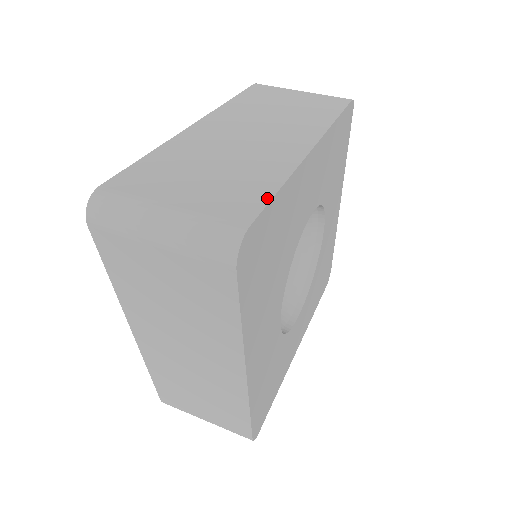
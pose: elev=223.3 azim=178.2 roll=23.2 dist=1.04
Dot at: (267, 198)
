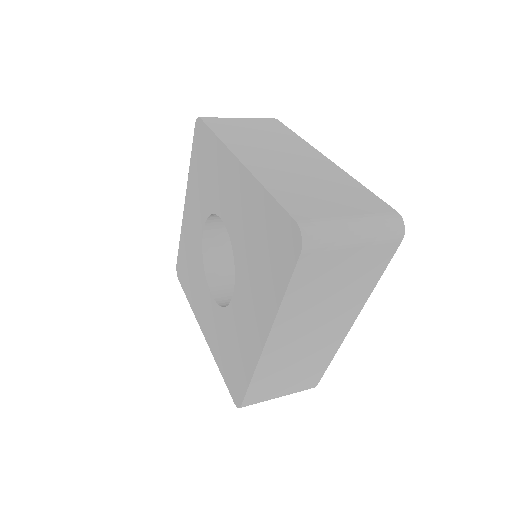
Dot at: (372, 194)
